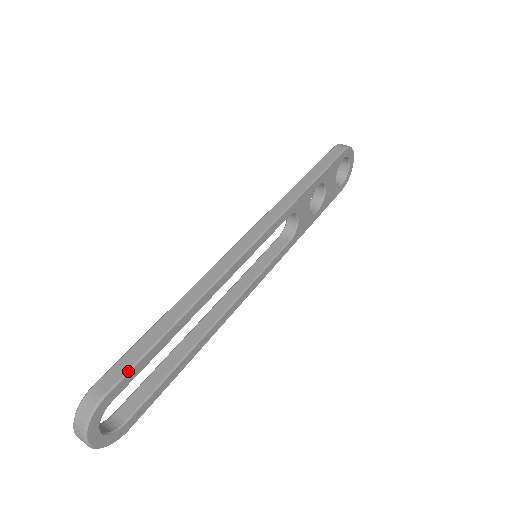
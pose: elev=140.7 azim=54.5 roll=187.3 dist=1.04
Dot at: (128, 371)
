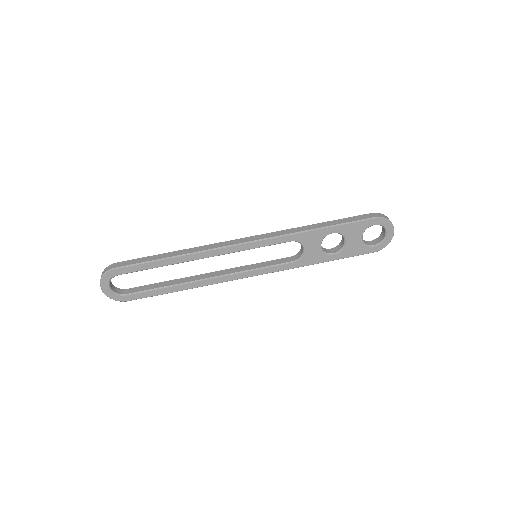
Dot at: (131, 265)
